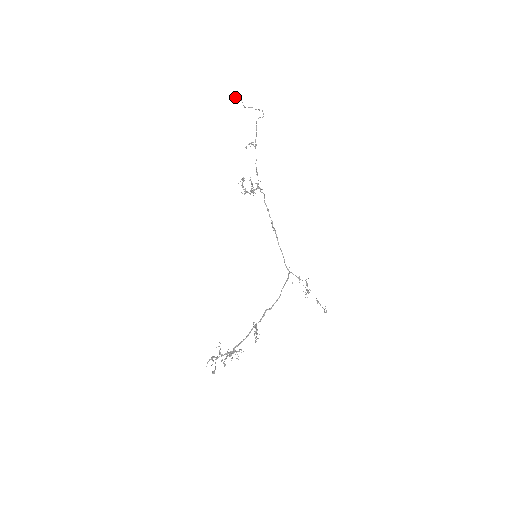
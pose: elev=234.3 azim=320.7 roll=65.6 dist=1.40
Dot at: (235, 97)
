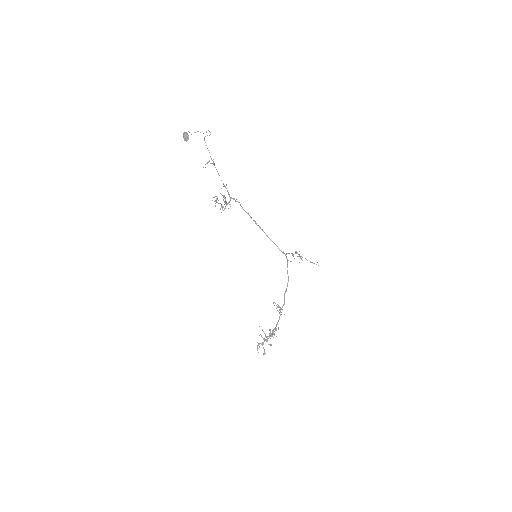
Dot at: (186, 135)
